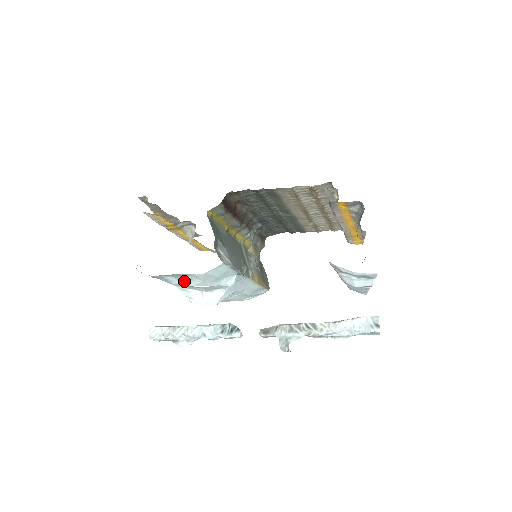
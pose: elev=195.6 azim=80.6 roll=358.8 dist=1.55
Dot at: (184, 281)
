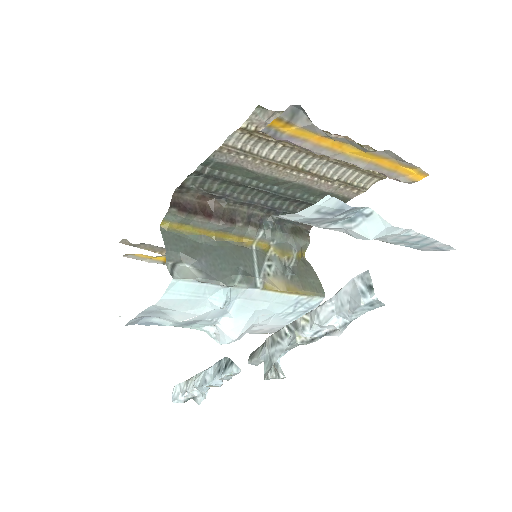
Dot at: (167, 318)
